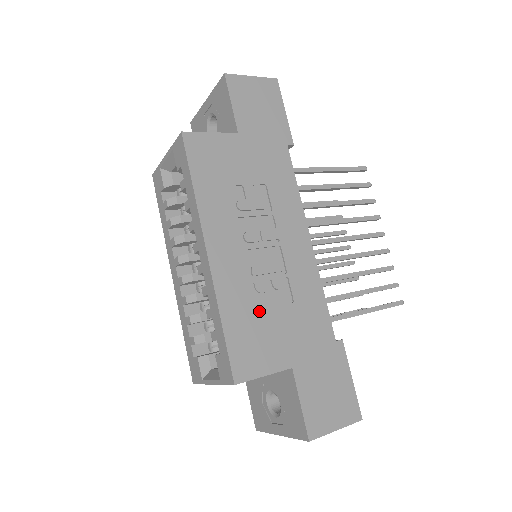
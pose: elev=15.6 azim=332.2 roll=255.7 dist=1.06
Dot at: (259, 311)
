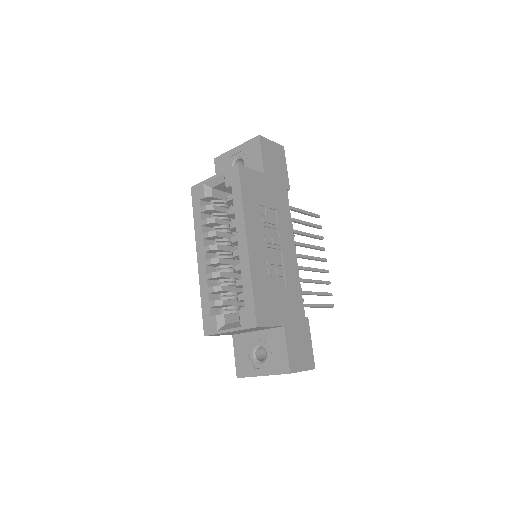
Dot at: (270, 286)
